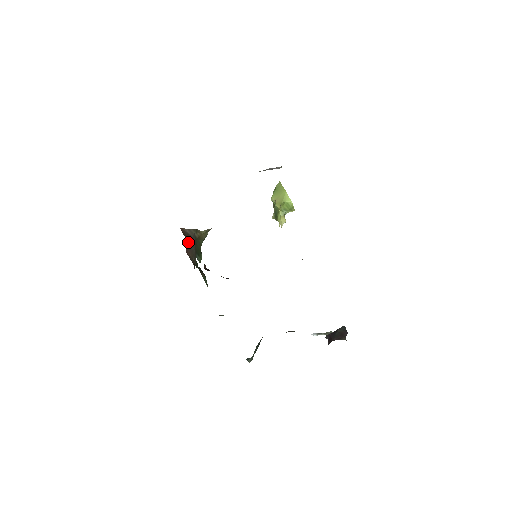
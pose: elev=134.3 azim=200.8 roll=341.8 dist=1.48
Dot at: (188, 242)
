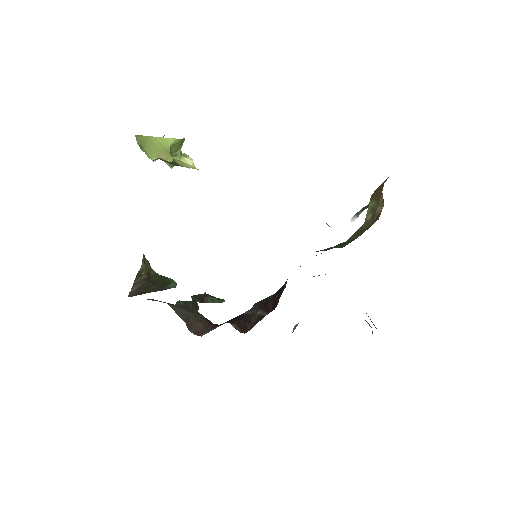
Dot at: (149, 292)
